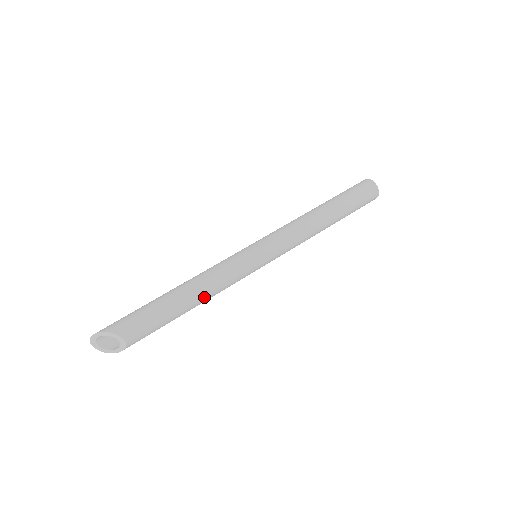
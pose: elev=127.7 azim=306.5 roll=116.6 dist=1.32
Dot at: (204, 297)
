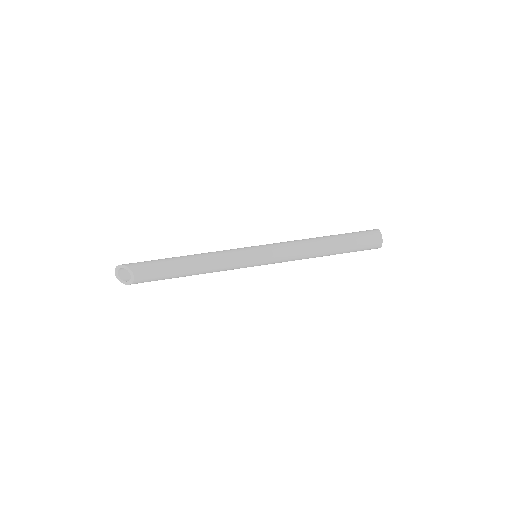
Dot at: (202, 269)
